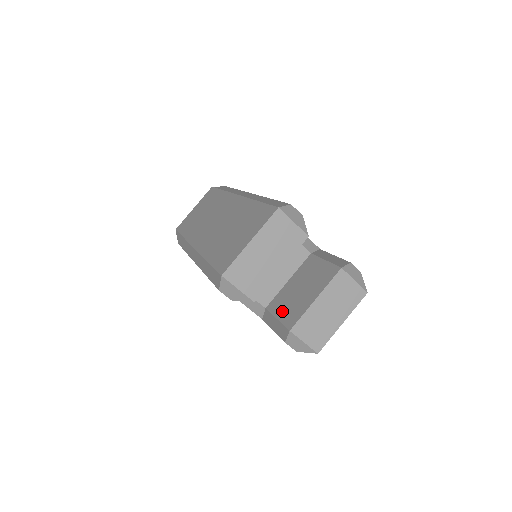
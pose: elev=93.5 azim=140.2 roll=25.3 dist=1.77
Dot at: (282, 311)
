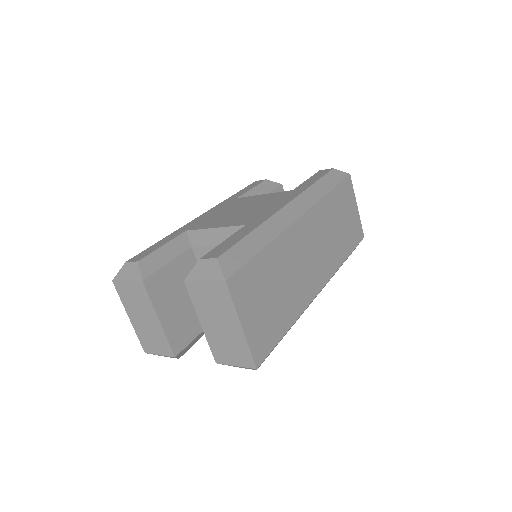
Dot at: occluded
